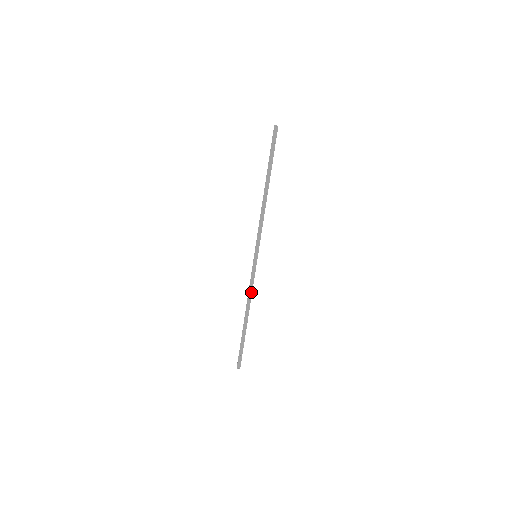
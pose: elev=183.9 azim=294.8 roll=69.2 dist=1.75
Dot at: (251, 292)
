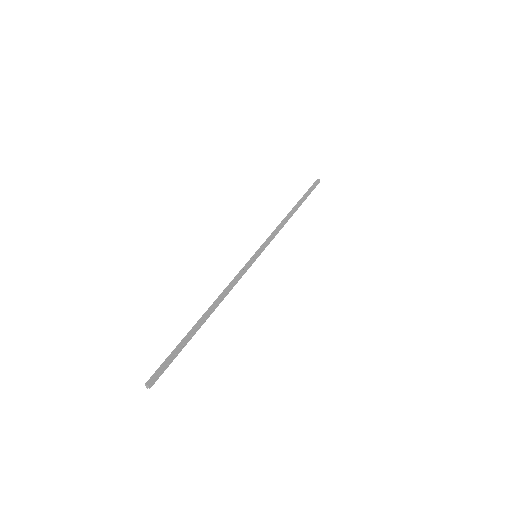
Dot at: (231, 288)
